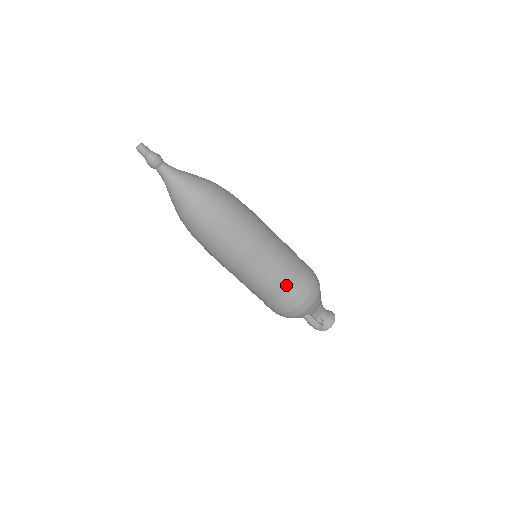
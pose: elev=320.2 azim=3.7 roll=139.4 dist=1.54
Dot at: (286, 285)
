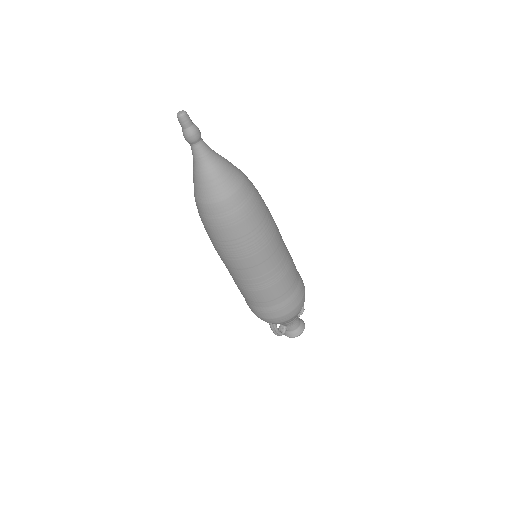
Dot at: (259, 301)
